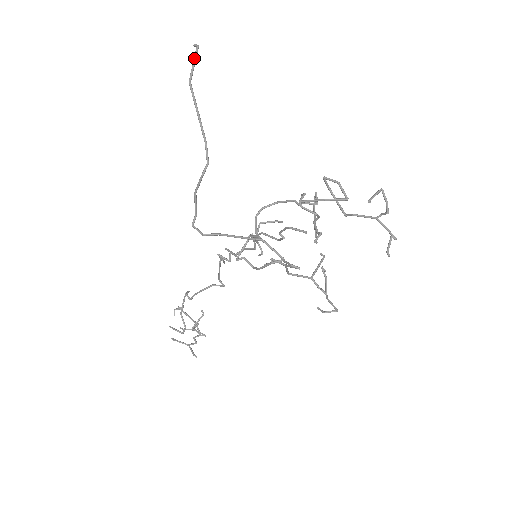
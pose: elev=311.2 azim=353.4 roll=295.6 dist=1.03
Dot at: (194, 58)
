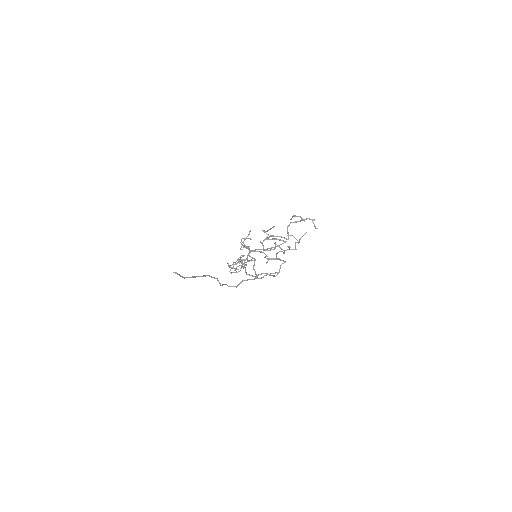
Dot at: occluded
